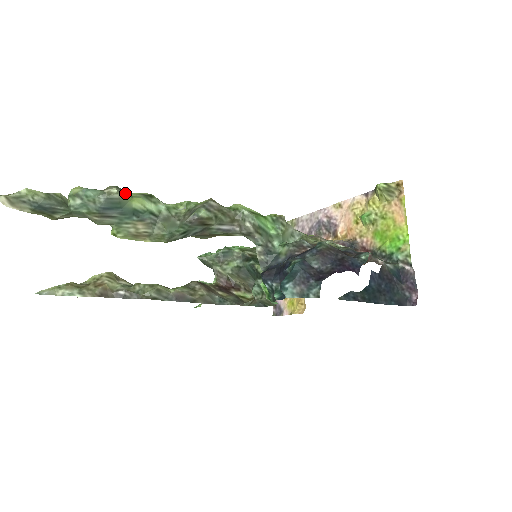
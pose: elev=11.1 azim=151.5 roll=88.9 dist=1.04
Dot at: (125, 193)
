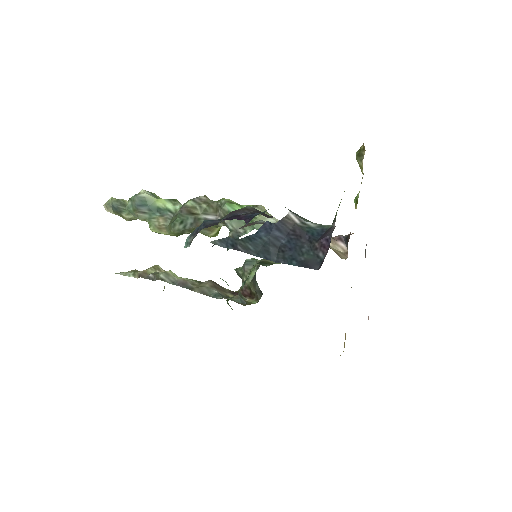
Dot at: (154, 196)
